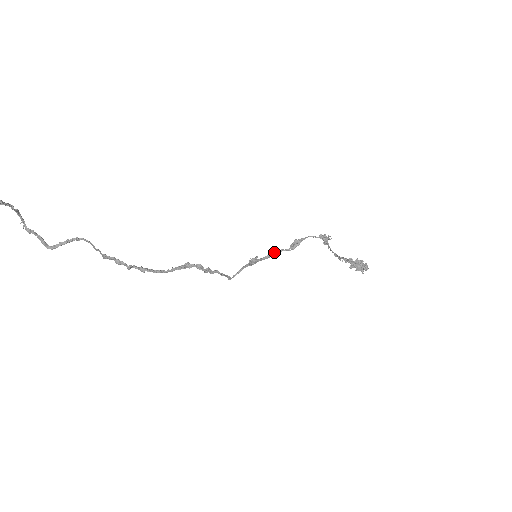
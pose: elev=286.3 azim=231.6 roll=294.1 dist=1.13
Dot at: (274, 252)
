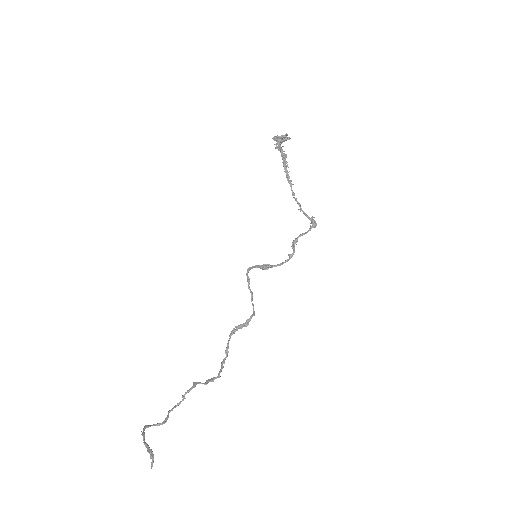
Dot at: occluded
